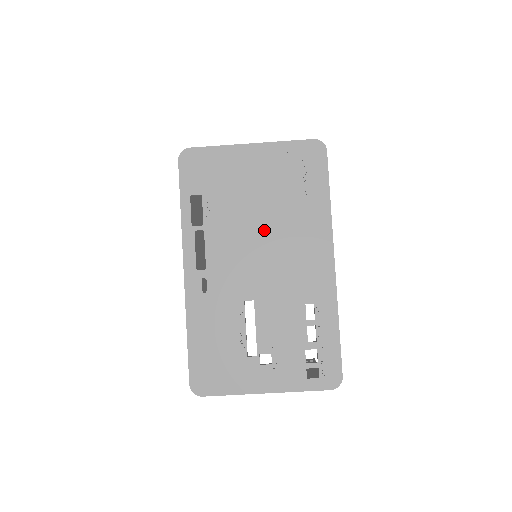
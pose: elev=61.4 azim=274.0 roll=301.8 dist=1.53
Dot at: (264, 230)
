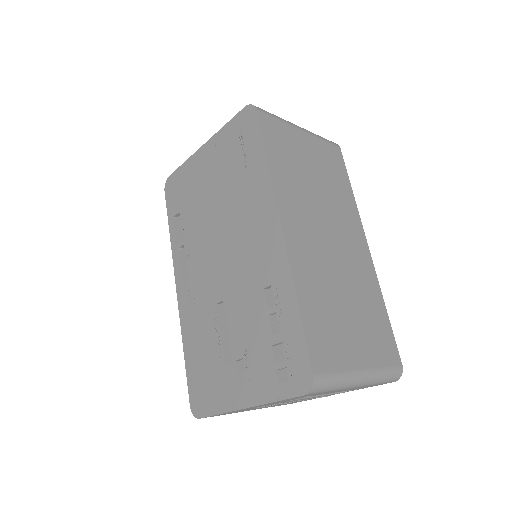
Dot at: (221, 222)
